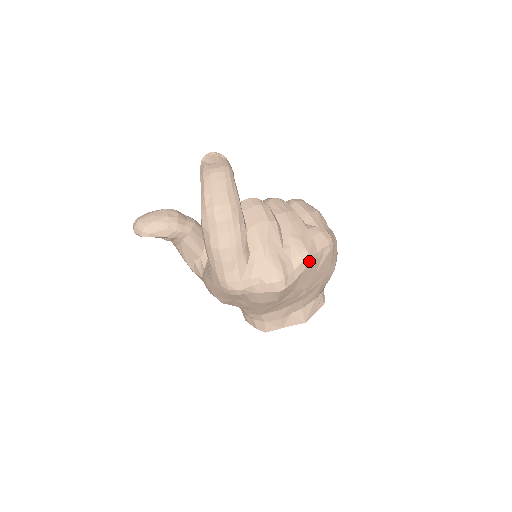
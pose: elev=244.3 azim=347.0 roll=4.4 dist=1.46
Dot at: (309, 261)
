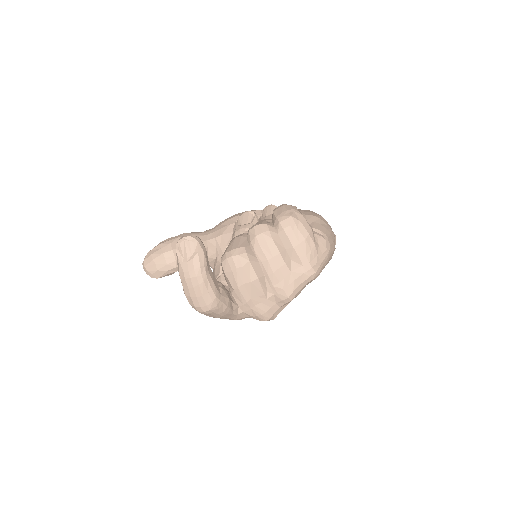
Dot at: (292, 299)
